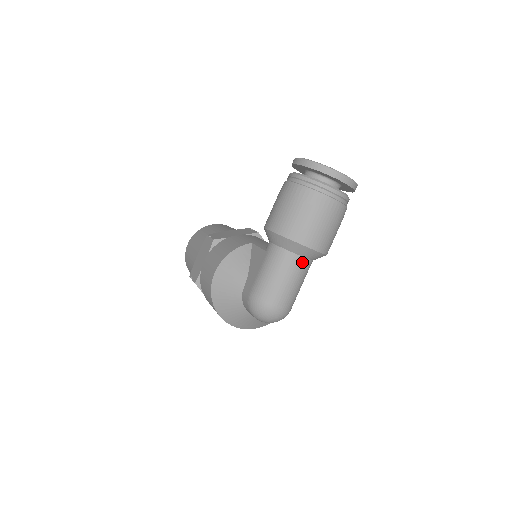
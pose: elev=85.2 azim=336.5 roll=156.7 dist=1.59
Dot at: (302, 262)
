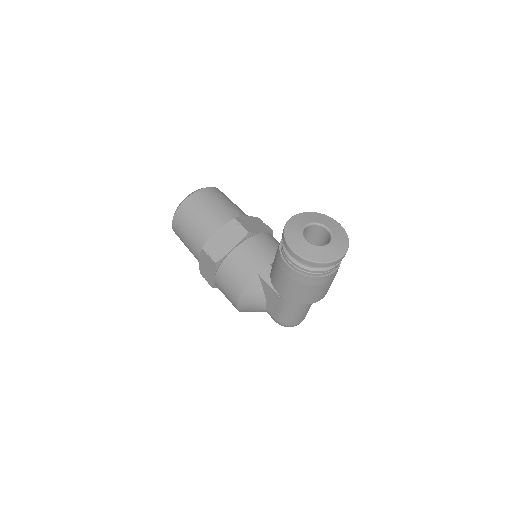
Dot at: occluded
